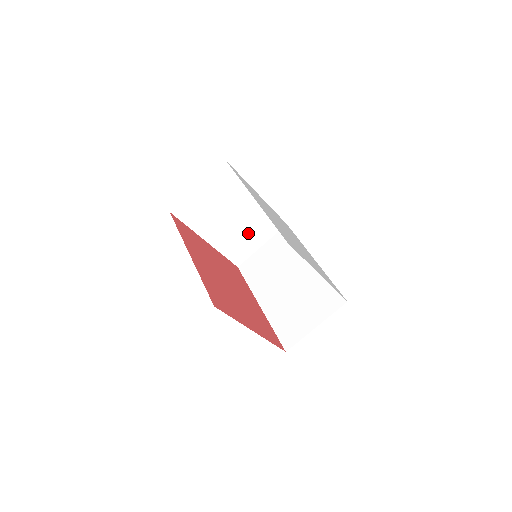
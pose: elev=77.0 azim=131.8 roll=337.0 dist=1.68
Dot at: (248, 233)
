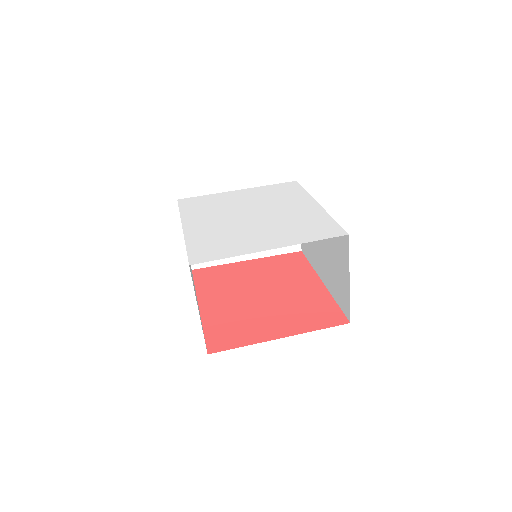
Dot at: occluded
